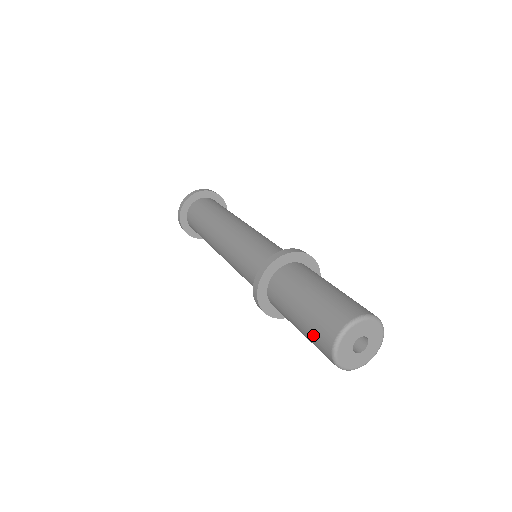
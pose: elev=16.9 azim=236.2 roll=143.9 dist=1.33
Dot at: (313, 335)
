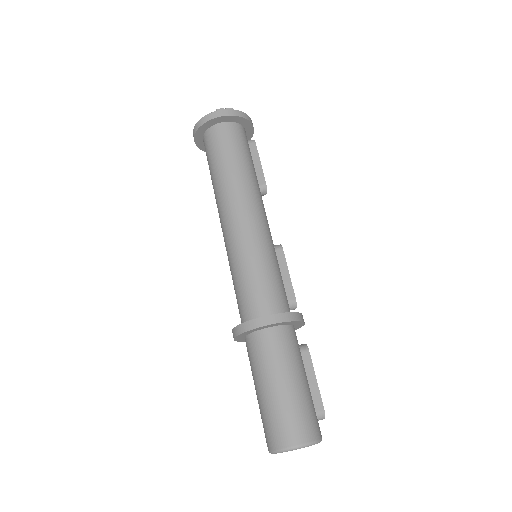
Dot at: occluded
